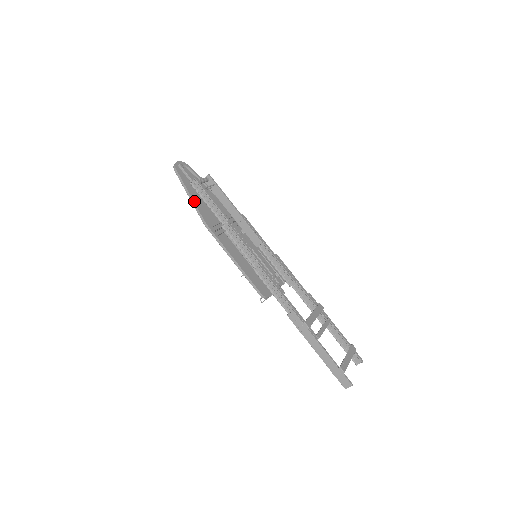
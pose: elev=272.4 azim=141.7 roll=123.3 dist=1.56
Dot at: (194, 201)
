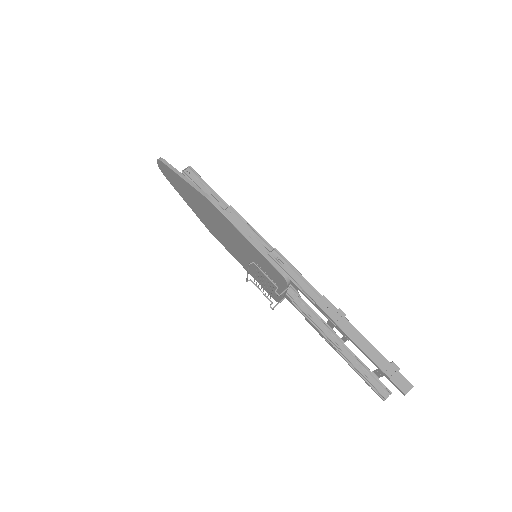
Dot at: (191, 181)
